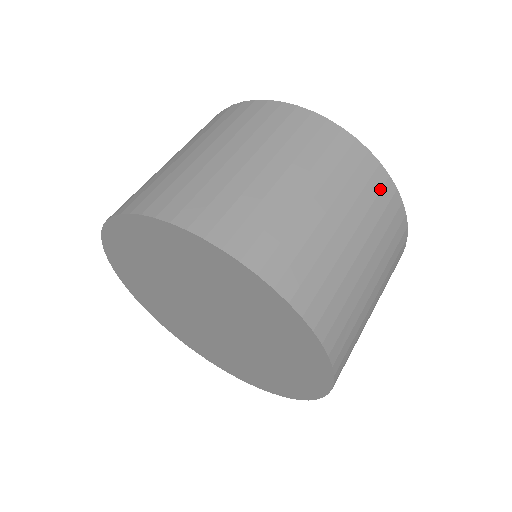
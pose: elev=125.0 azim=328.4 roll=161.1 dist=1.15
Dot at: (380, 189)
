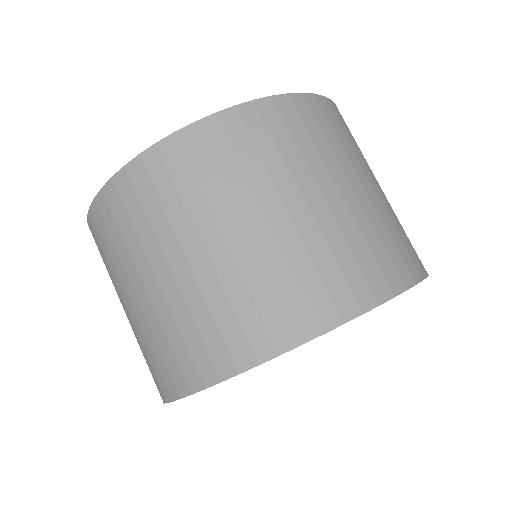
Dot at: (185, 159)
